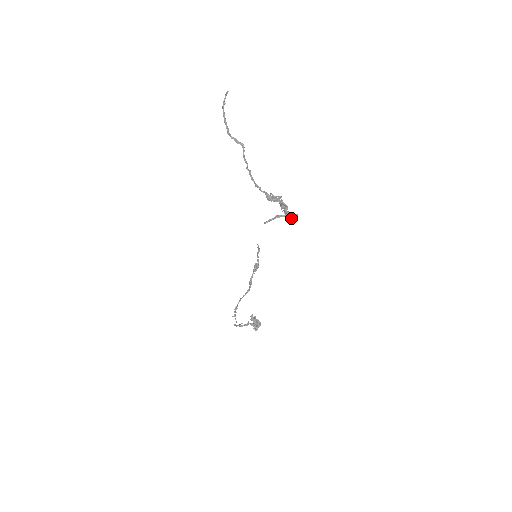
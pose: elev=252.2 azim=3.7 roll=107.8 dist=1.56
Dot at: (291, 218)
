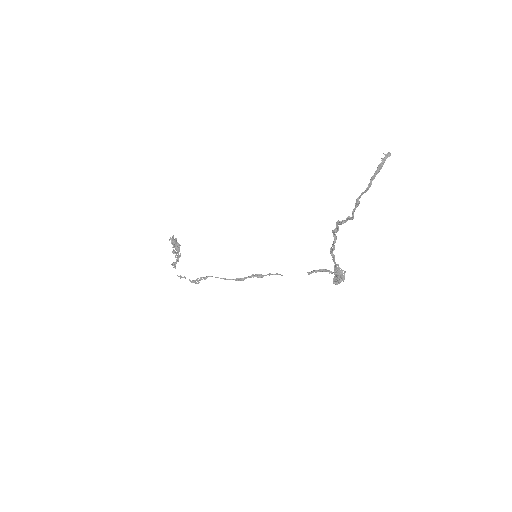
Dot at: (336, 283)
